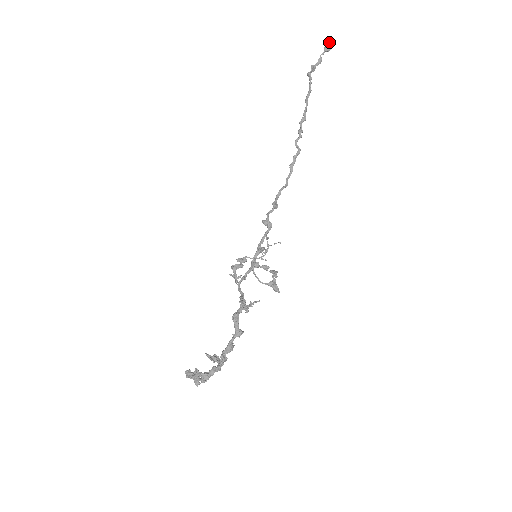
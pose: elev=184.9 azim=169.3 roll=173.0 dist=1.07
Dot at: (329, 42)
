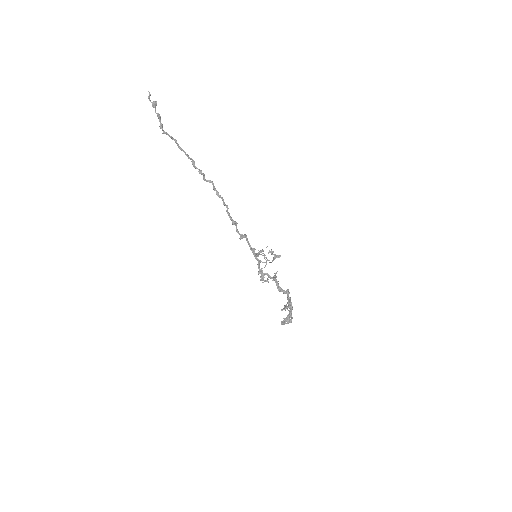
Dot at: (149, 97)
